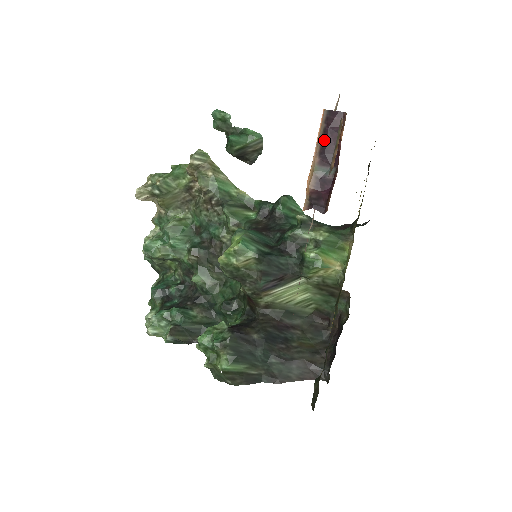
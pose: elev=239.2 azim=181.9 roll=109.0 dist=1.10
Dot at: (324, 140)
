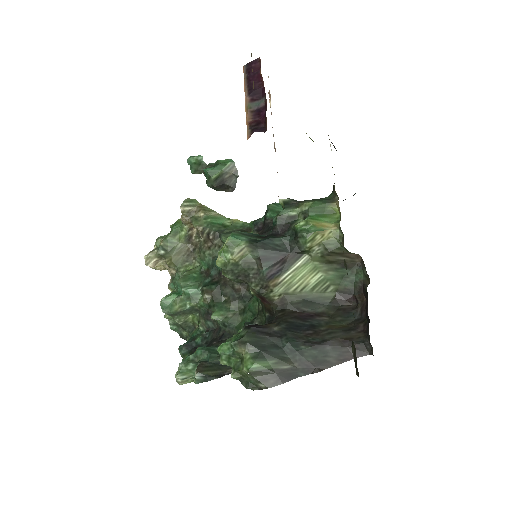
Dot at: (249, 84)
